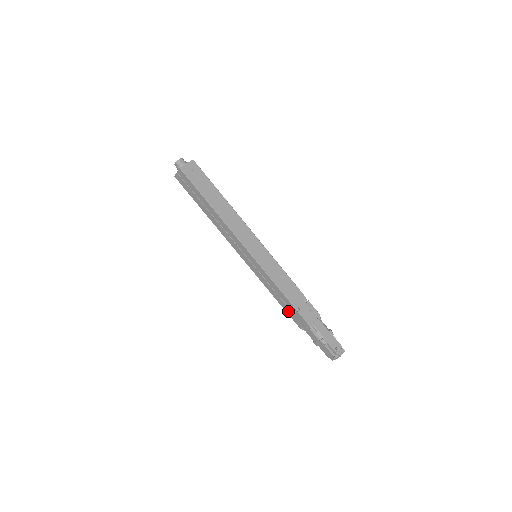
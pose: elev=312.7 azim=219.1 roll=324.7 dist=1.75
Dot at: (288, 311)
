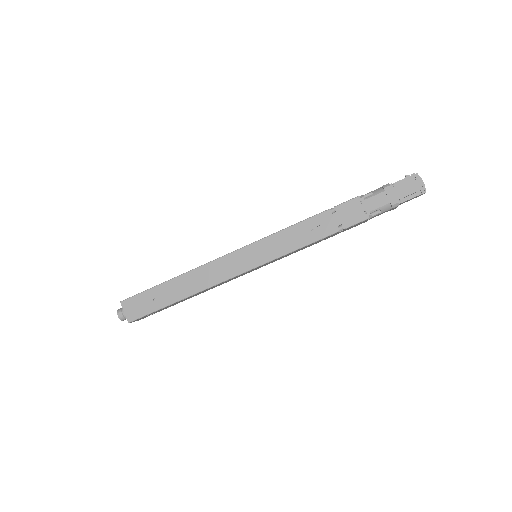
Dot at: (336, 227)
